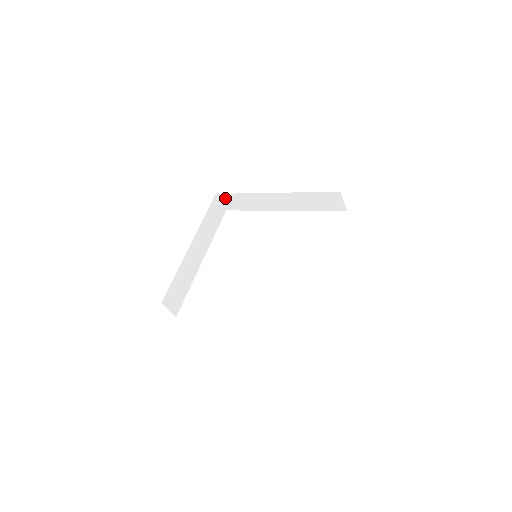
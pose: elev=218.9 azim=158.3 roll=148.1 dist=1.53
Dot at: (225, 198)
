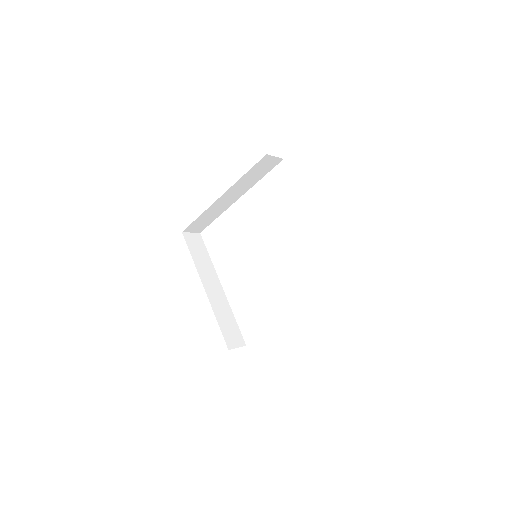
Dot at: occluded
